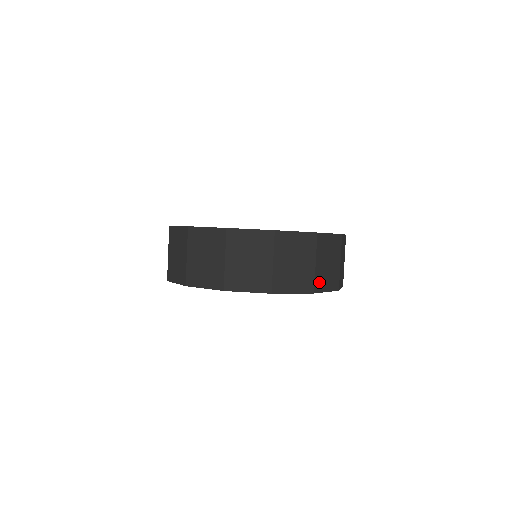
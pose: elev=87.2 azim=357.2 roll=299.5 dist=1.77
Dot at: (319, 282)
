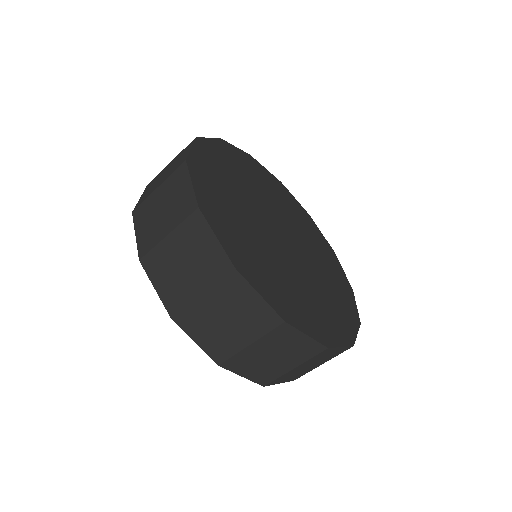
Dot at: (238, 362)
